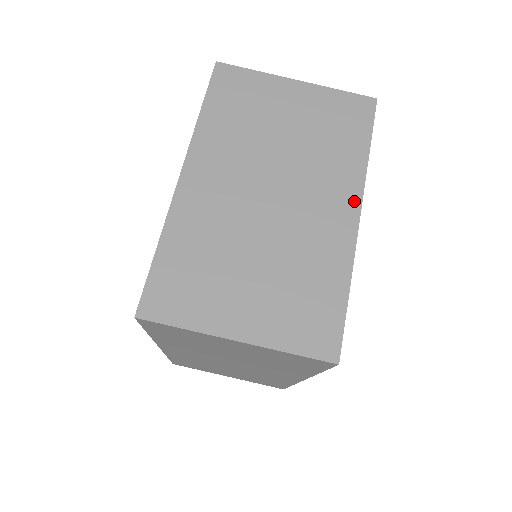
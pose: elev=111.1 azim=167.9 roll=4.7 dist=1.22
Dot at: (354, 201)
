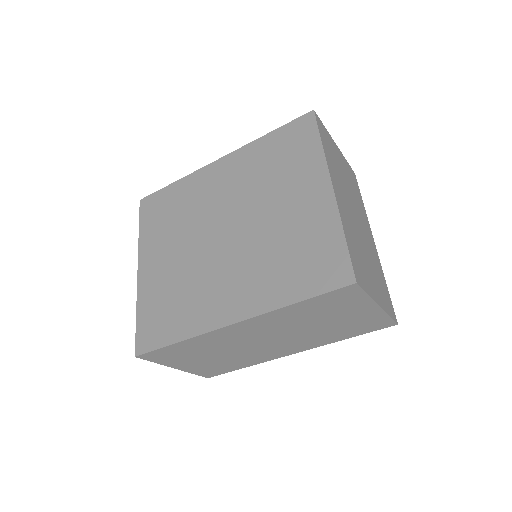
Dot at: (371, 232)
